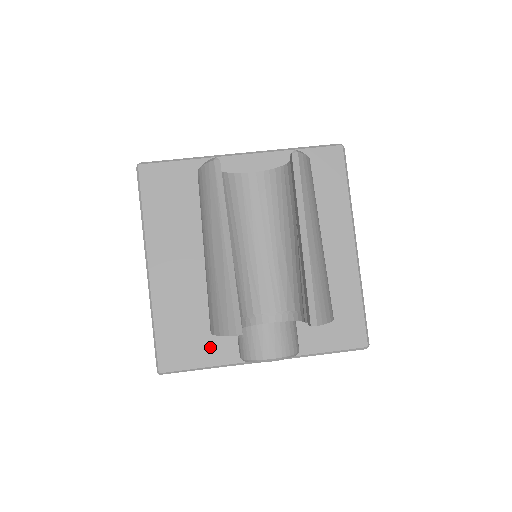
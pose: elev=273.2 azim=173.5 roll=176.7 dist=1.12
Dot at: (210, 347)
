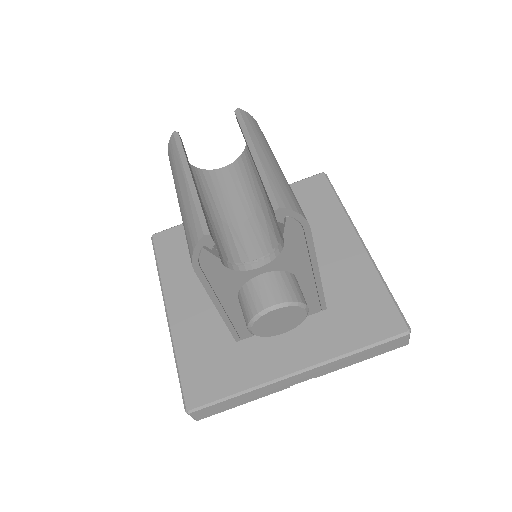
Dot at: (236, 371)
